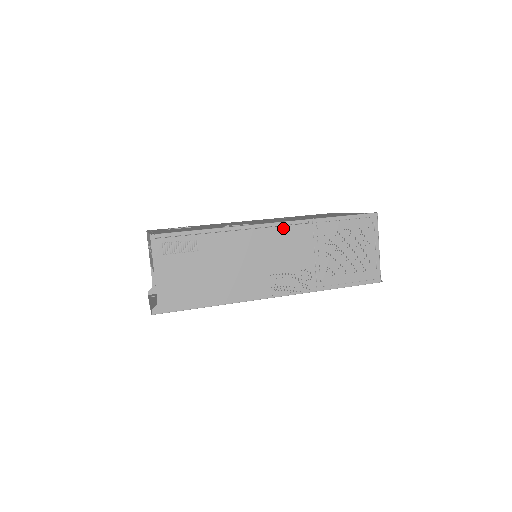
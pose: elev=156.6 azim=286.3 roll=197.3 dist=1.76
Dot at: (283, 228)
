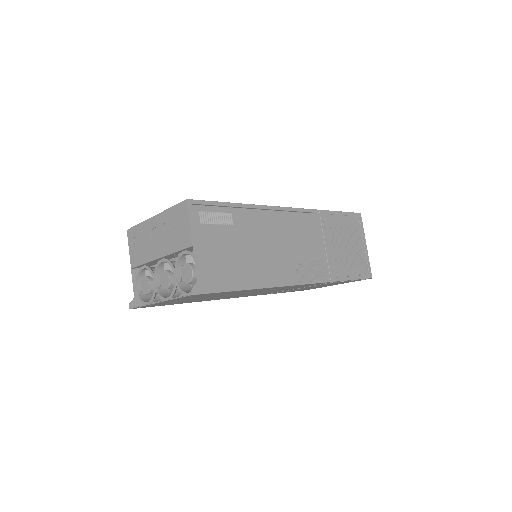
Dot at: (299, 214)
